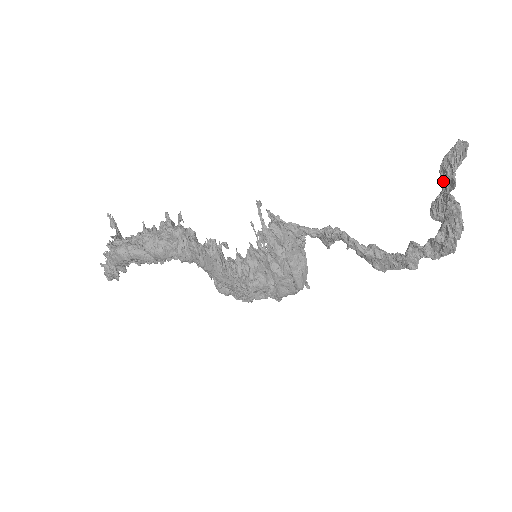
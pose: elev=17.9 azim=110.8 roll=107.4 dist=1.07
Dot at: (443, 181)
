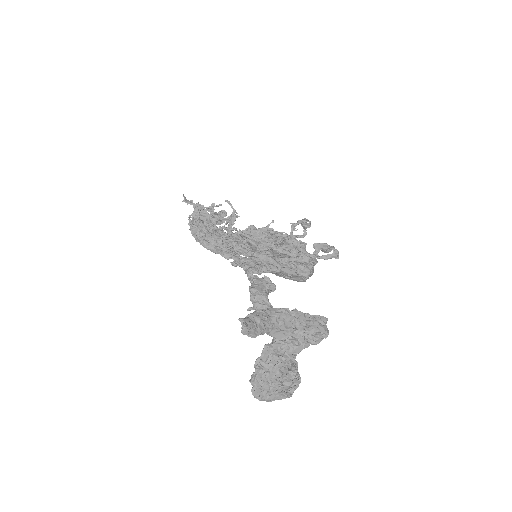
Dot at: (284, 318)
